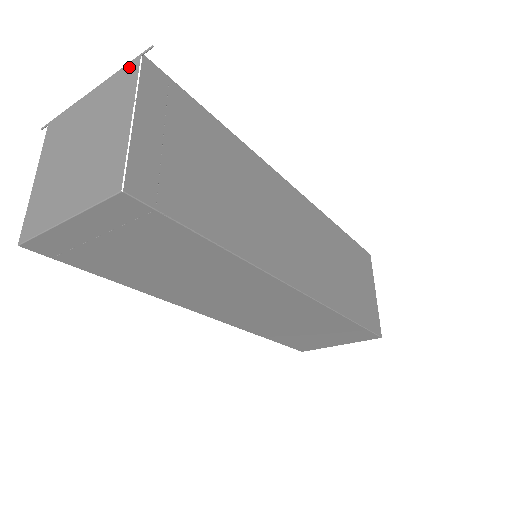
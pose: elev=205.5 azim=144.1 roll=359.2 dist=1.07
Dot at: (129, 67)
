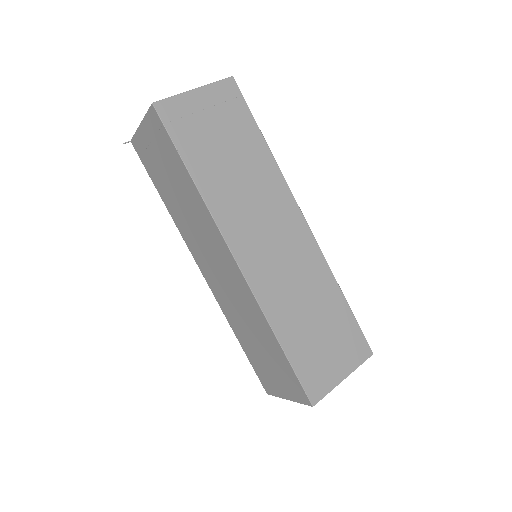
Dot at: occluded
